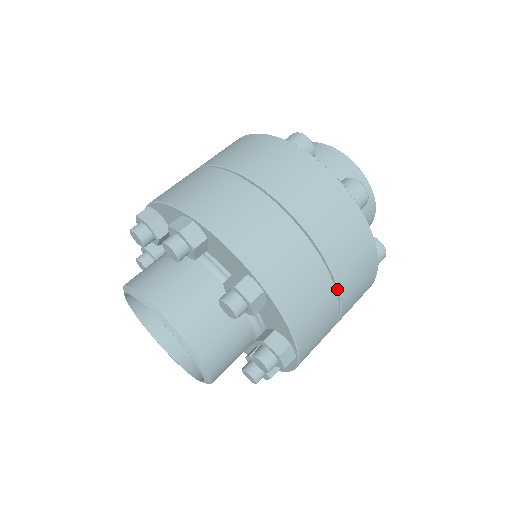
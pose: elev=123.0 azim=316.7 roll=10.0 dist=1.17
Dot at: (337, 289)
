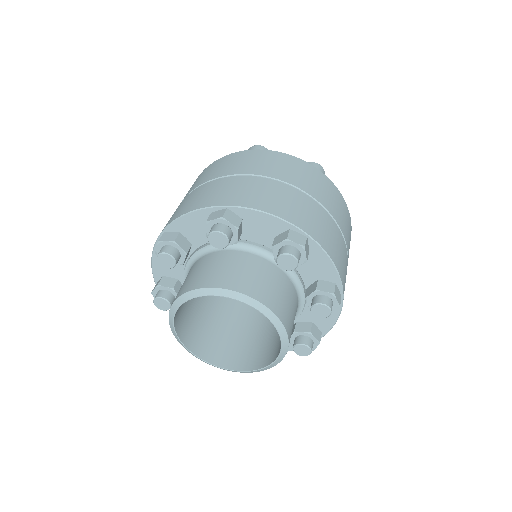
Dot at: (342, 236)
